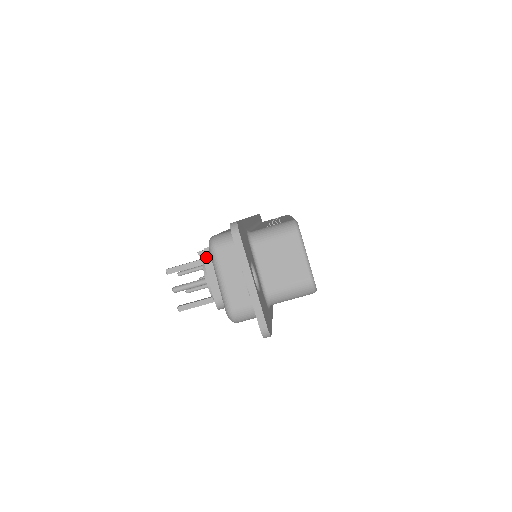
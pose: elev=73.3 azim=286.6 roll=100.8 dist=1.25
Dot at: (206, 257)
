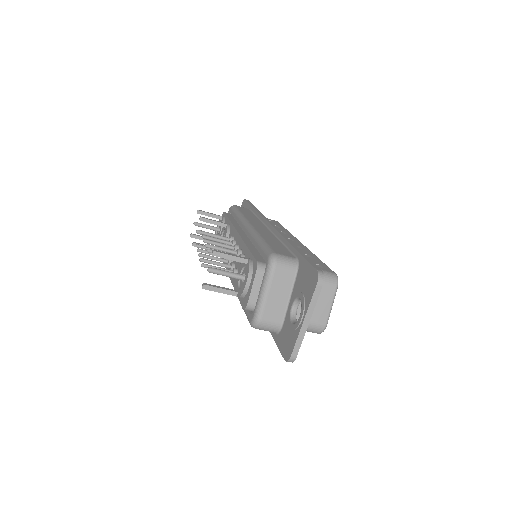
Dot at: (260, 266)
